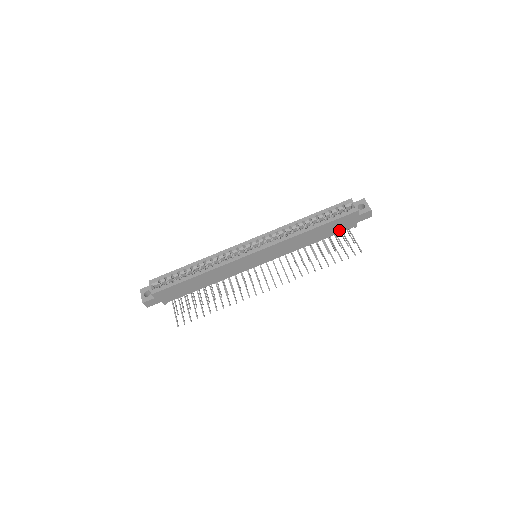
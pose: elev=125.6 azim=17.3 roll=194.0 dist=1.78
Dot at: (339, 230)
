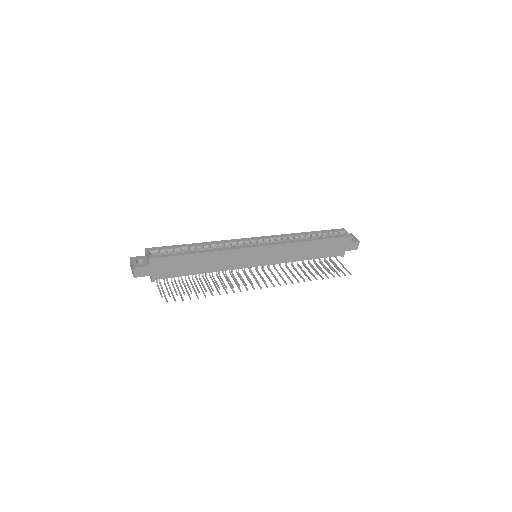
Dot at: (331, 253)
